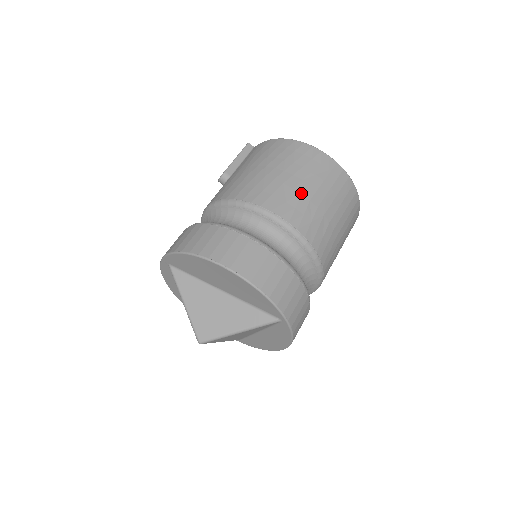
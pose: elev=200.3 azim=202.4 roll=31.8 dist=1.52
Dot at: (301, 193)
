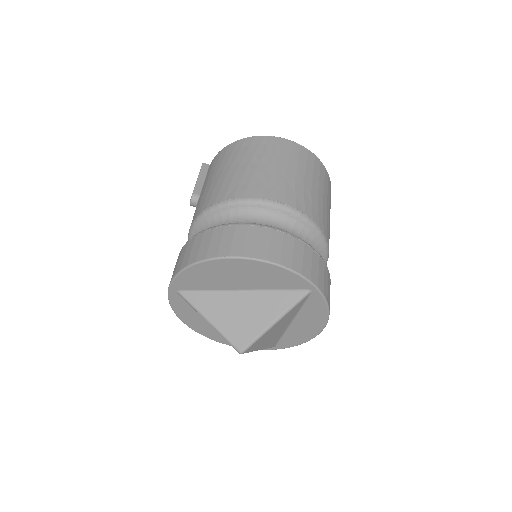
Dot at: (274, 174)
